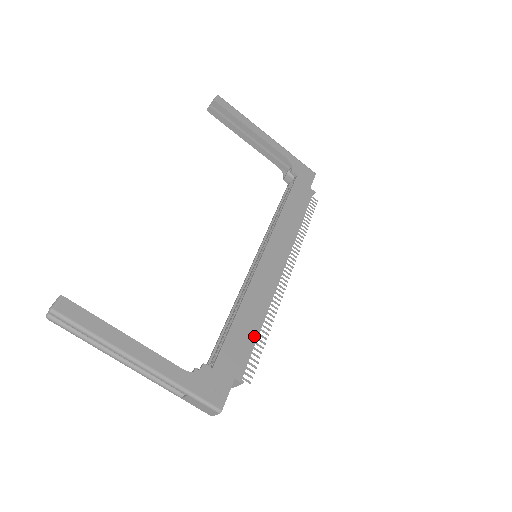
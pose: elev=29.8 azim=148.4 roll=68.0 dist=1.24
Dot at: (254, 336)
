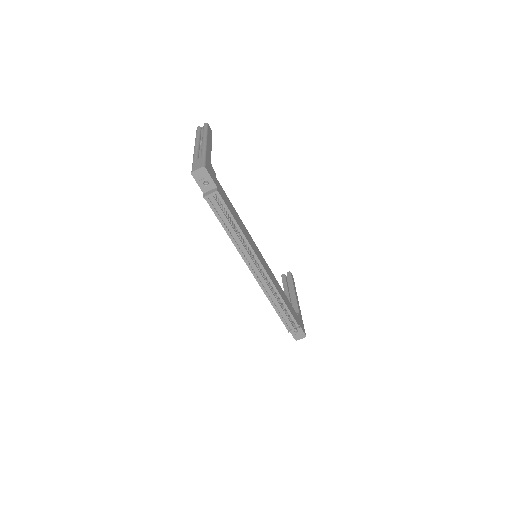
Dot at: (234, 217)
